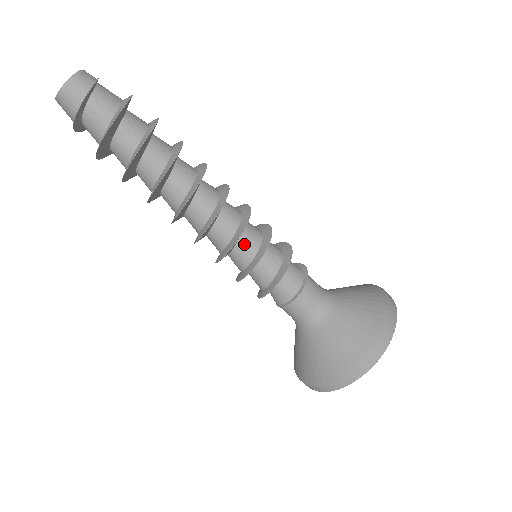
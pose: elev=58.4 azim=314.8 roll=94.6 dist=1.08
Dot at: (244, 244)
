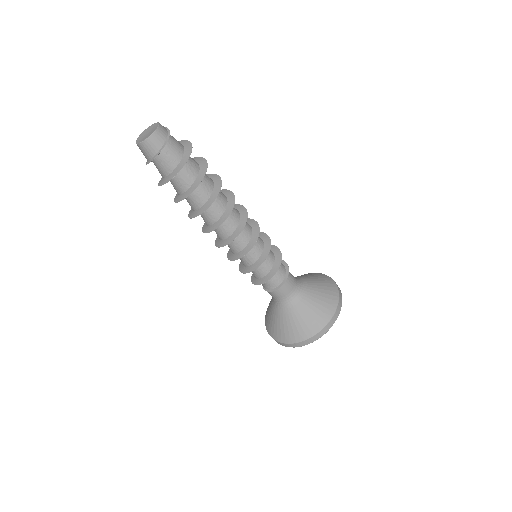
Dot at: (250, 253)
